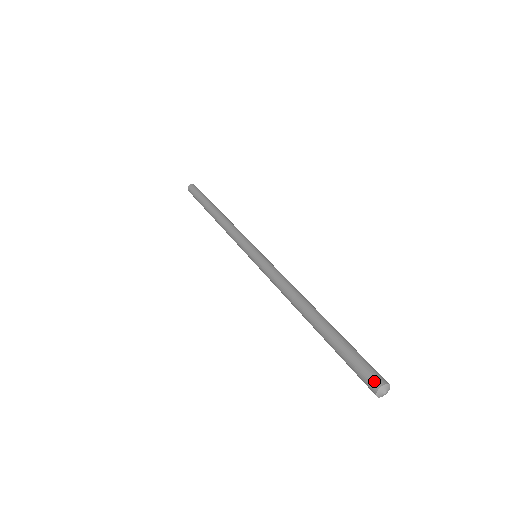
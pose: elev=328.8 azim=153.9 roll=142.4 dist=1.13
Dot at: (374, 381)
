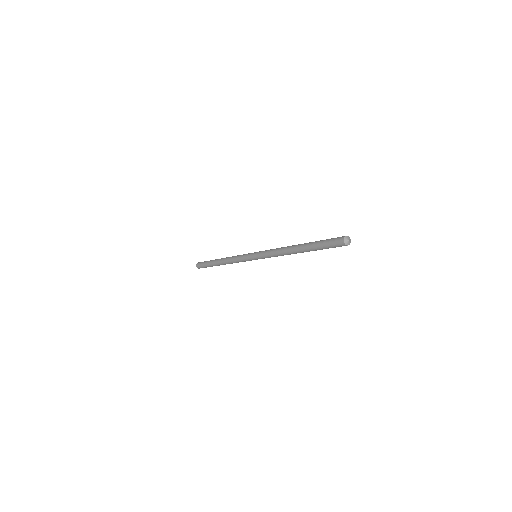
Dot at: occluded
